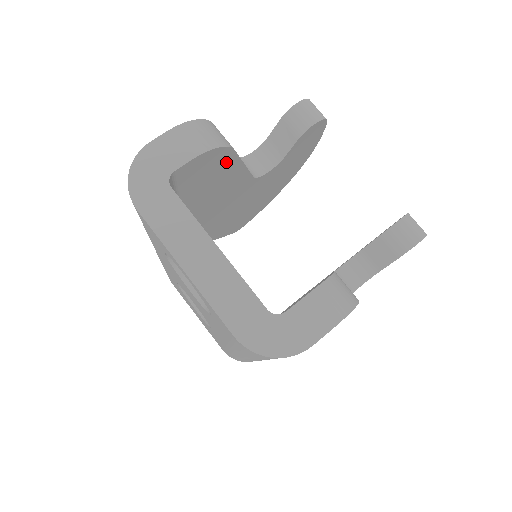
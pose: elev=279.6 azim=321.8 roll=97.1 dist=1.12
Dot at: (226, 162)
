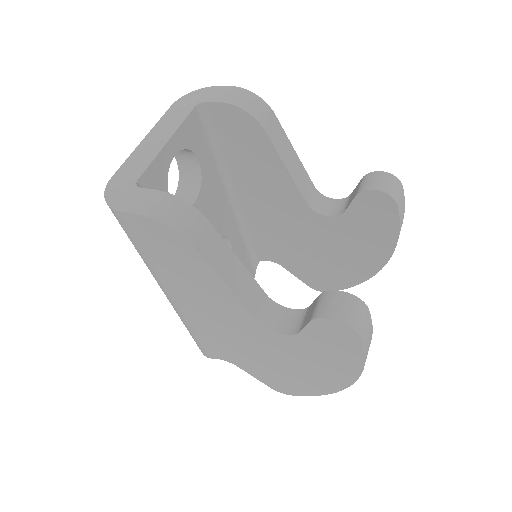
Dot at: (261, 142)
